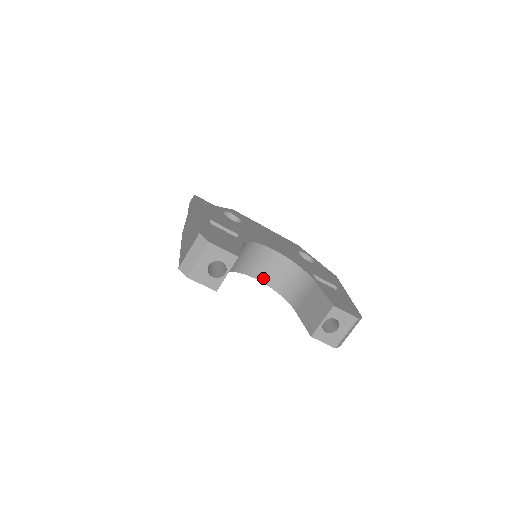
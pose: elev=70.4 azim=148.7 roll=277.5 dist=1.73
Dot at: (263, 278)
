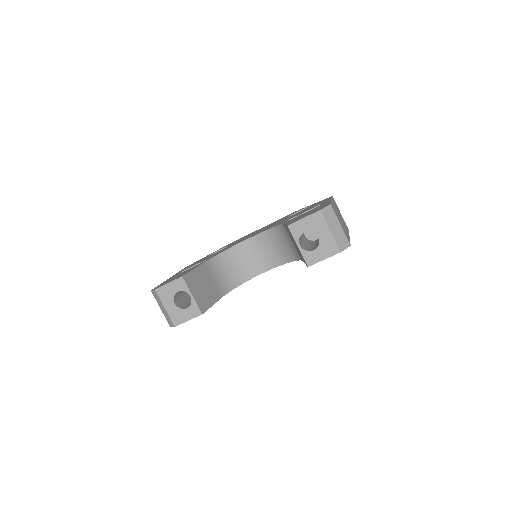
Dot at: (269, 265)
